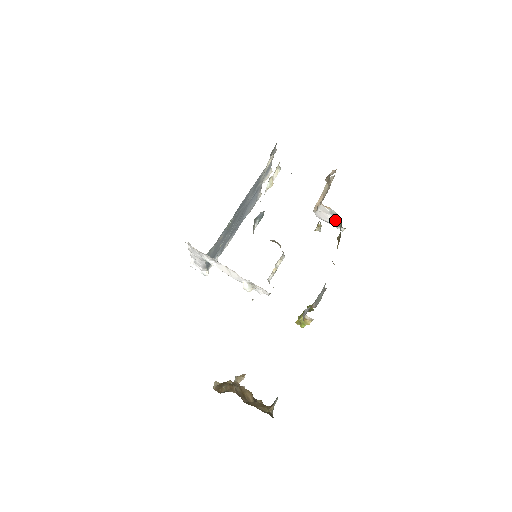
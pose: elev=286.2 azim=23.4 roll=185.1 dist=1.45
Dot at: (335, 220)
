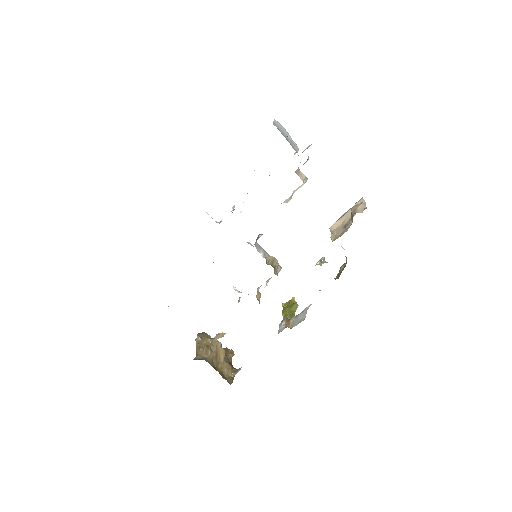
Dot at: occluded
